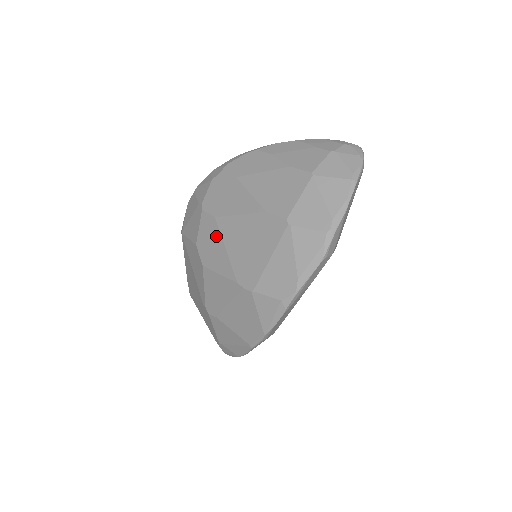
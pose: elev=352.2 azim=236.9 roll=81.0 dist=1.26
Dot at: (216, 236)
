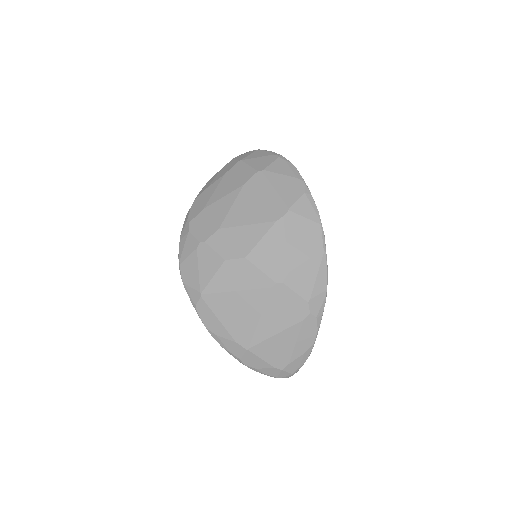
Dot at: (233, 232)
